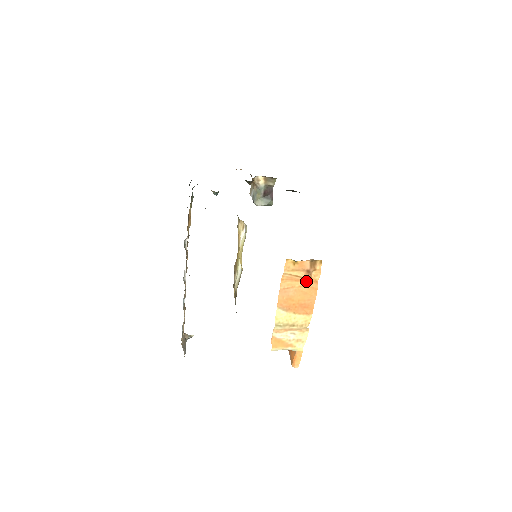
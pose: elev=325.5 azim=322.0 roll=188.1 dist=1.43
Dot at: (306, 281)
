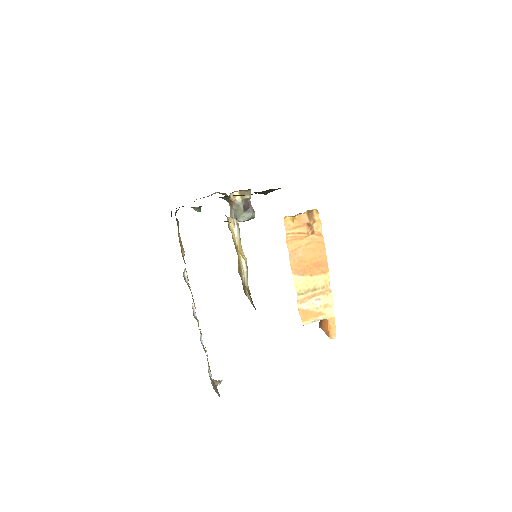
Dot at: (310, 237)
